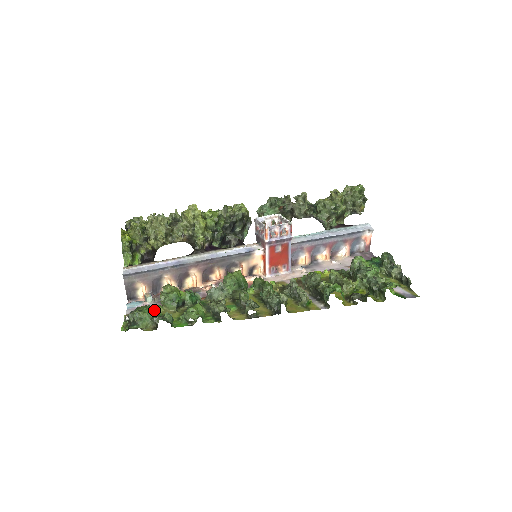
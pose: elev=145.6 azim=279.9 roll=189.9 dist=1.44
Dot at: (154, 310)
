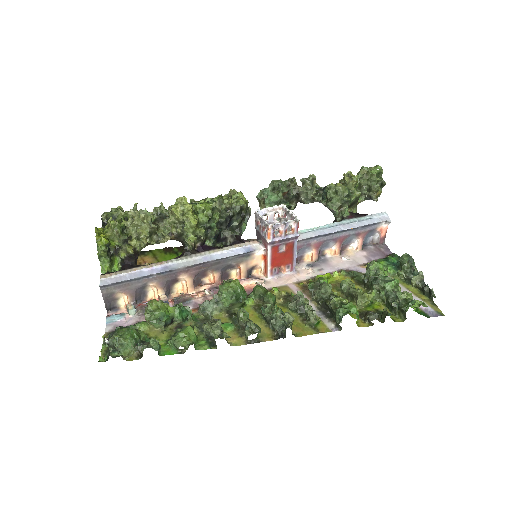
Dot at: (138, 333)
